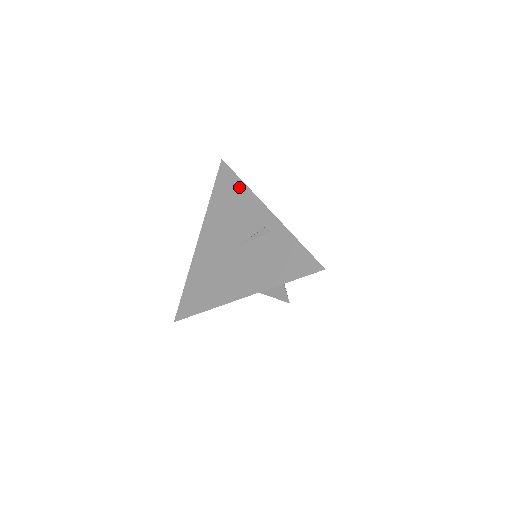
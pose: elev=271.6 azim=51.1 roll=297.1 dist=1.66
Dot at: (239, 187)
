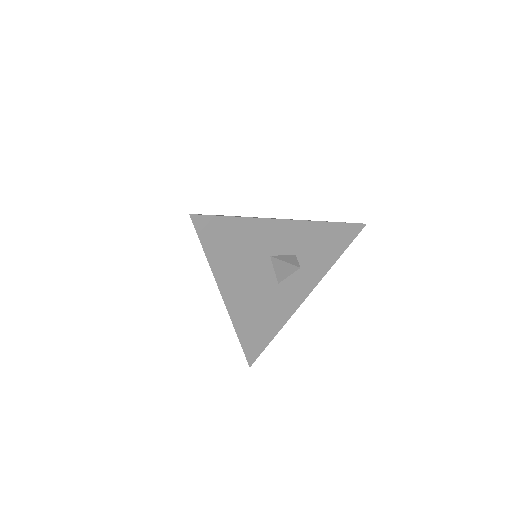
Dot at: occluded
